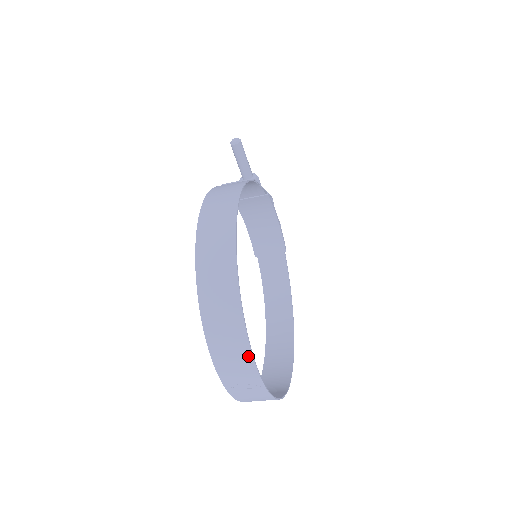
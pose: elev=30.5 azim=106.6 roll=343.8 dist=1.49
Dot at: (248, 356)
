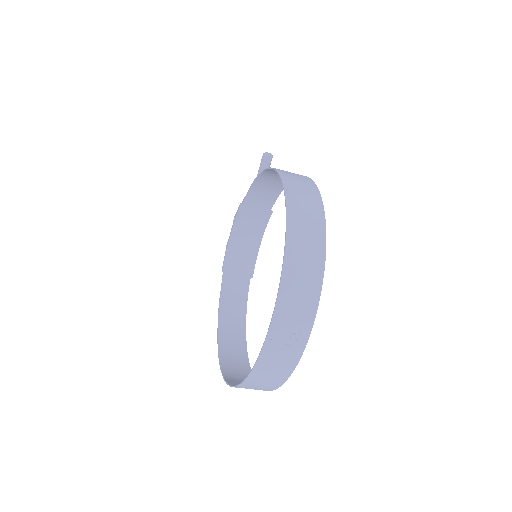
Dot at: (314, 301)
